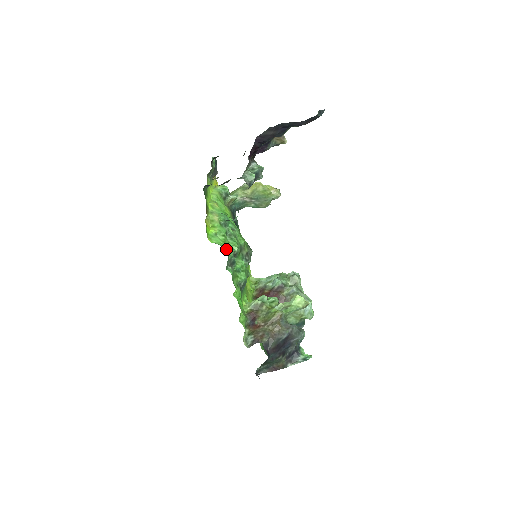
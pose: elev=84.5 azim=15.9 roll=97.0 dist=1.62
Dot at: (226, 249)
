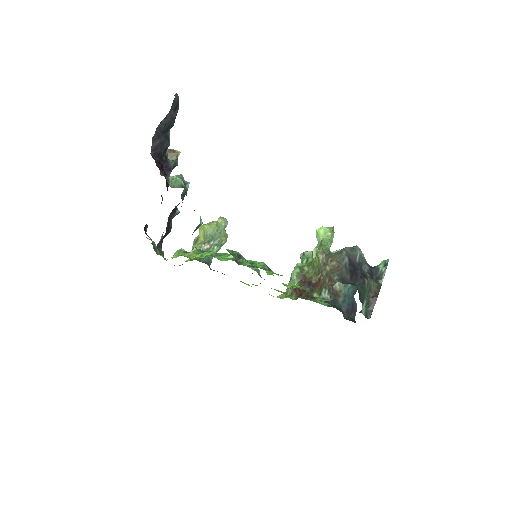
Dot at: occluded
